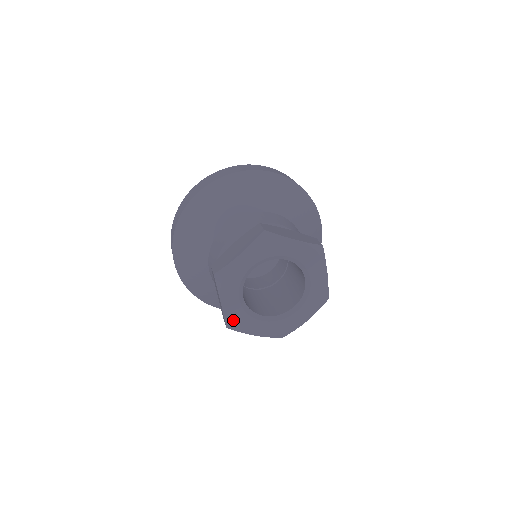
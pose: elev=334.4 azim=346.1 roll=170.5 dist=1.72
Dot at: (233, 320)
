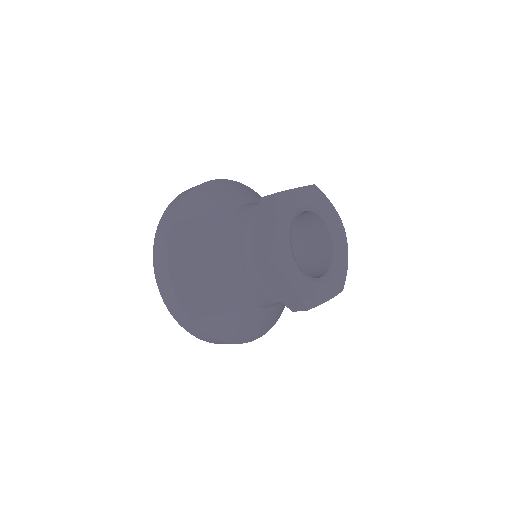
Dot at: (308, 296)
